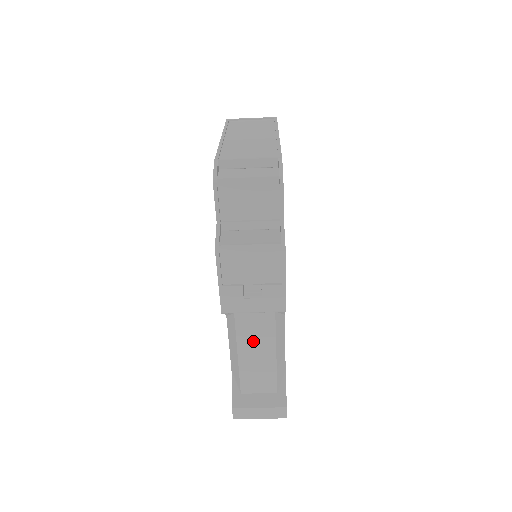
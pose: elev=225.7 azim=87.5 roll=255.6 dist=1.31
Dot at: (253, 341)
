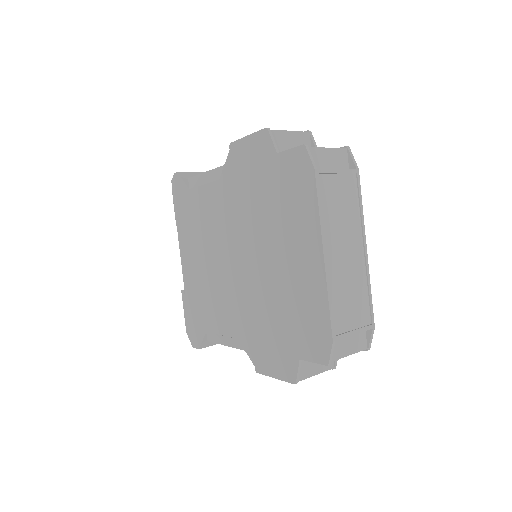
Dot at: occluded
